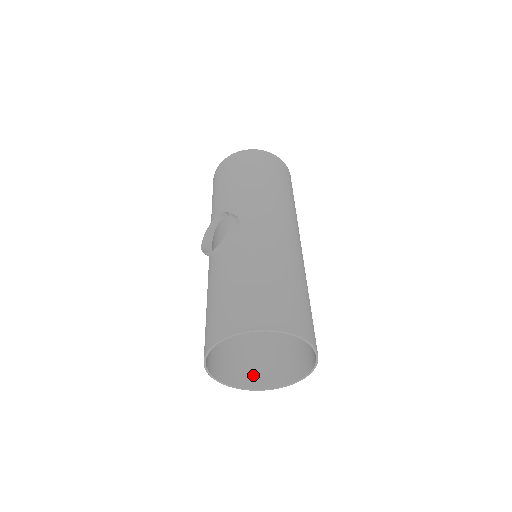
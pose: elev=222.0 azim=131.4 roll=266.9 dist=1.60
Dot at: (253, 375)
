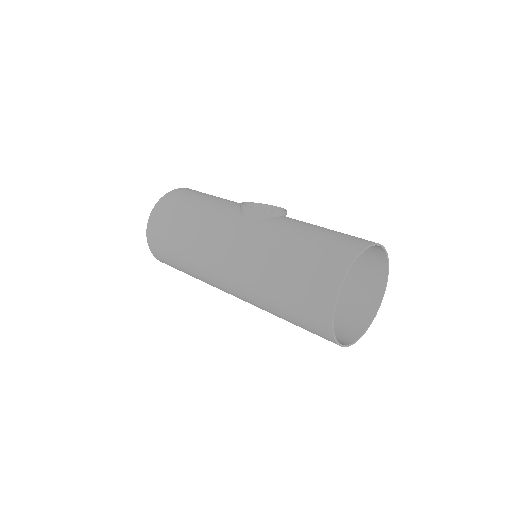
Dot at: (320, 325)
